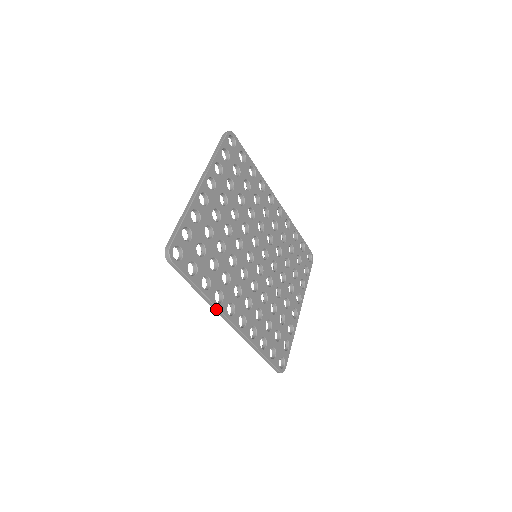
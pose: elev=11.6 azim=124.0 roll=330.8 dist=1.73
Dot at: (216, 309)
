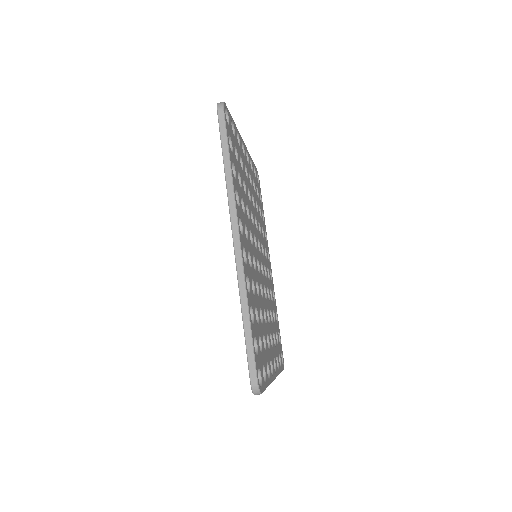
Dot at: (232, 201)
